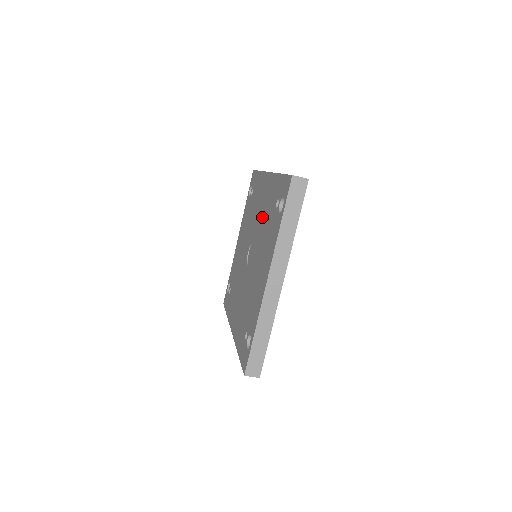
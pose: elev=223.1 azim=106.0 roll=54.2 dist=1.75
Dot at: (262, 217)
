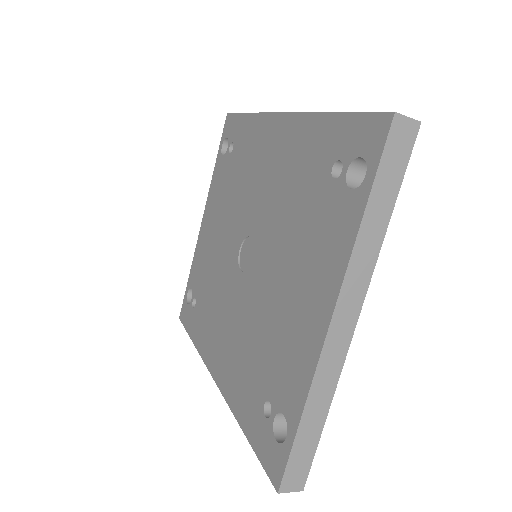
Dot at: (278, 192)
